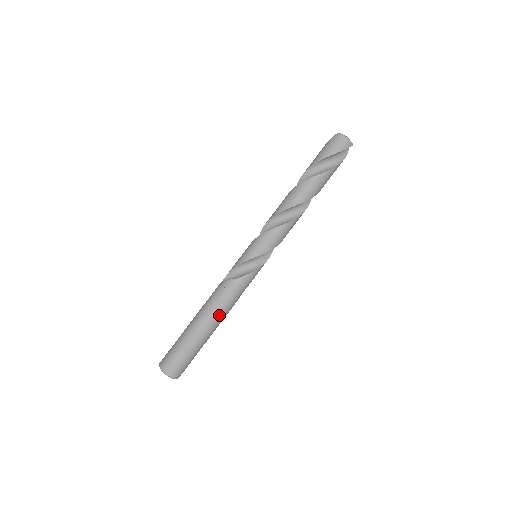
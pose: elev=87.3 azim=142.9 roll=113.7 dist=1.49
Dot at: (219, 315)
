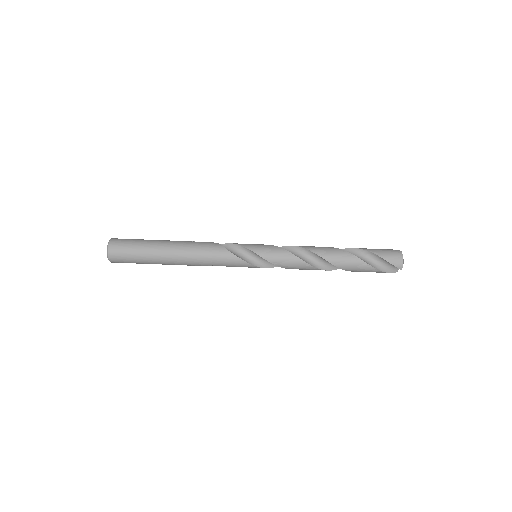
Dot at: (187, 256)
